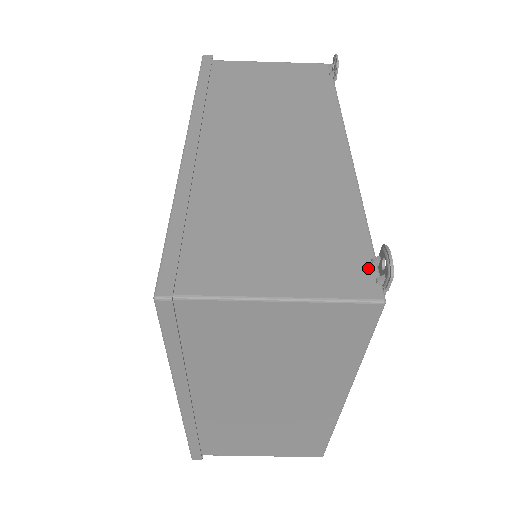
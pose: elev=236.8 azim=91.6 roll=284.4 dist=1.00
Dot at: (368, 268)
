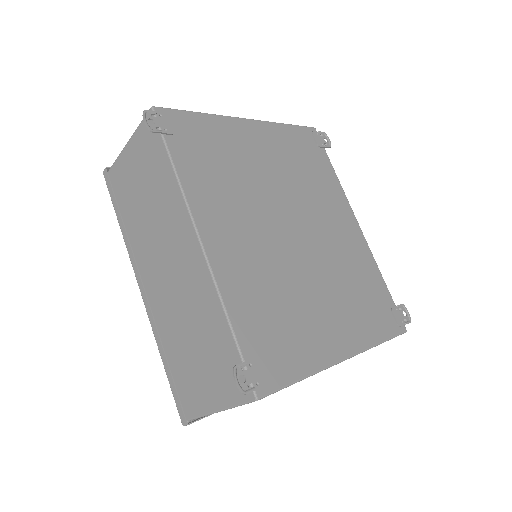
Dot at: occluded
